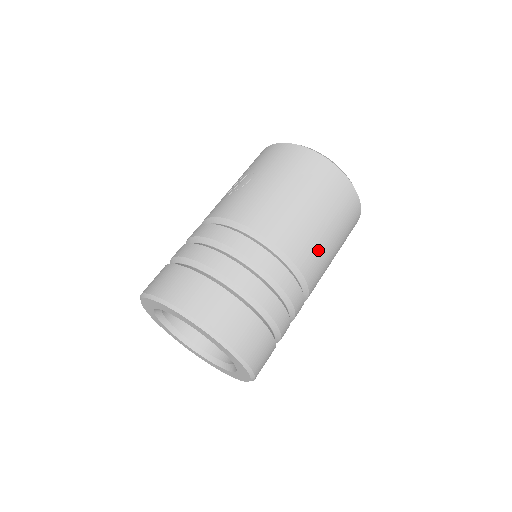
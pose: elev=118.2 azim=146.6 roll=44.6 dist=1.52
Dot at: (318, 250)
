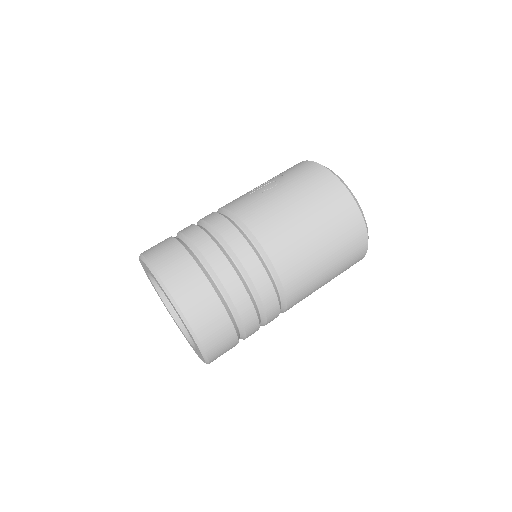
Dot at: (308, 273)
